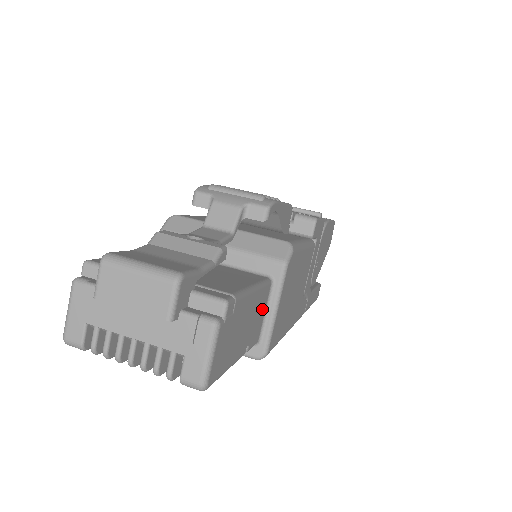
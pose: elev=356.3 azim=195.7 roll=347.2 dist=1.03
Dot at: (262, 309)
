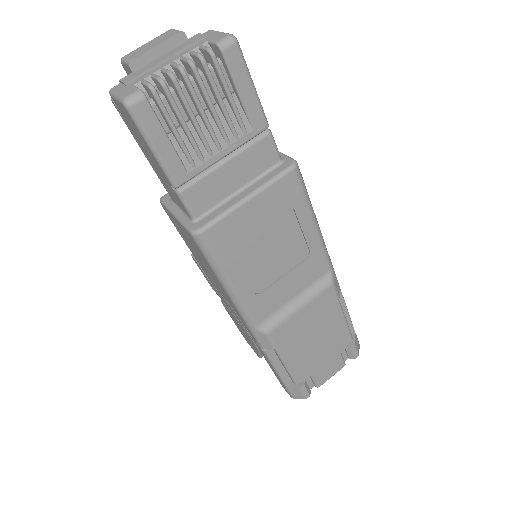
Dot at: occluded
